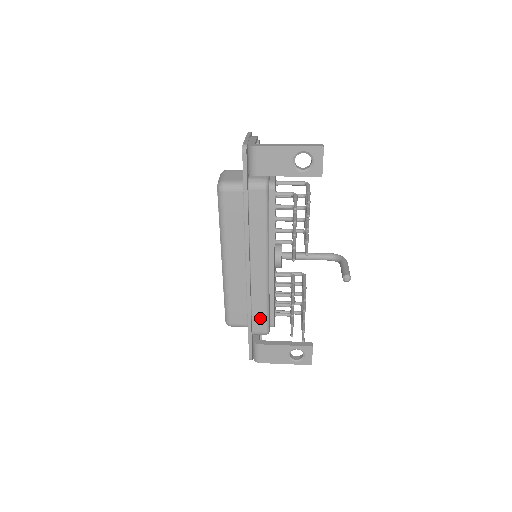
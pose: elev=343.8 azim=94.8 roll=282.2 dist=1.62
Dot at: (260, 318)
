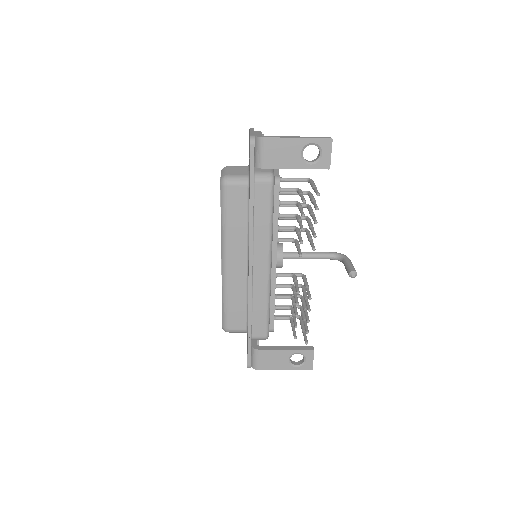
Dot at: (260, 321)
